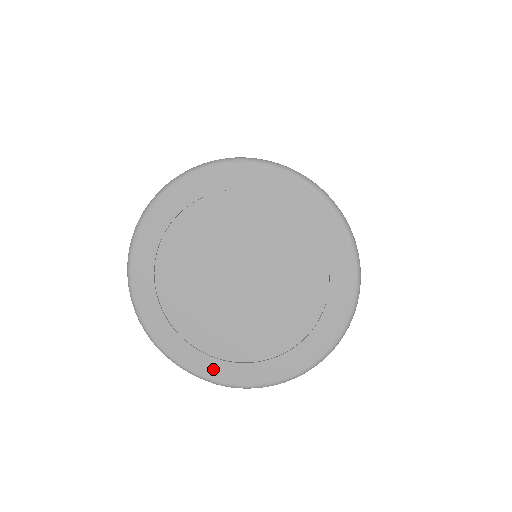
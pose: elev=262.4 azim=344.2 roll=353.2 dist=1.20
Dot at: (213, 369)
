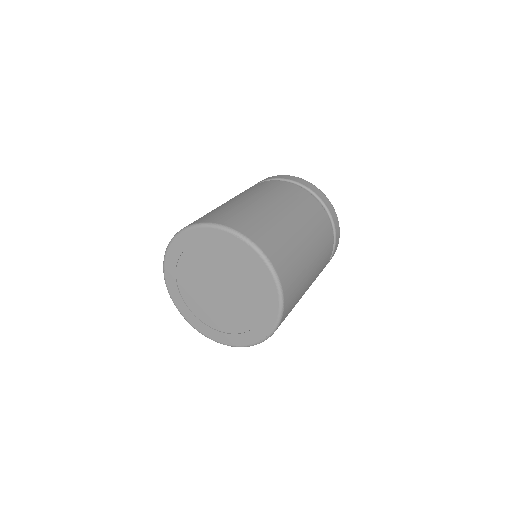
Dot at: (190, 317)
